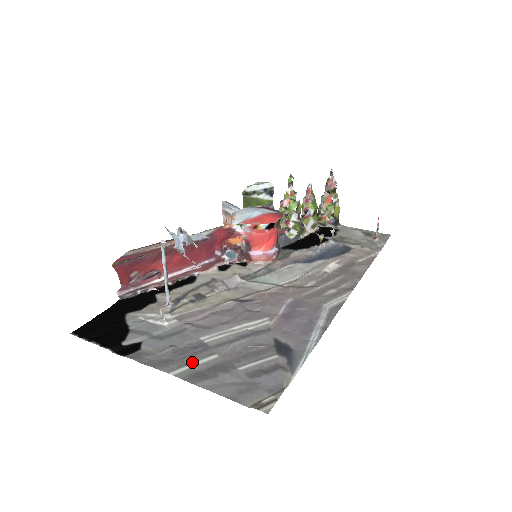
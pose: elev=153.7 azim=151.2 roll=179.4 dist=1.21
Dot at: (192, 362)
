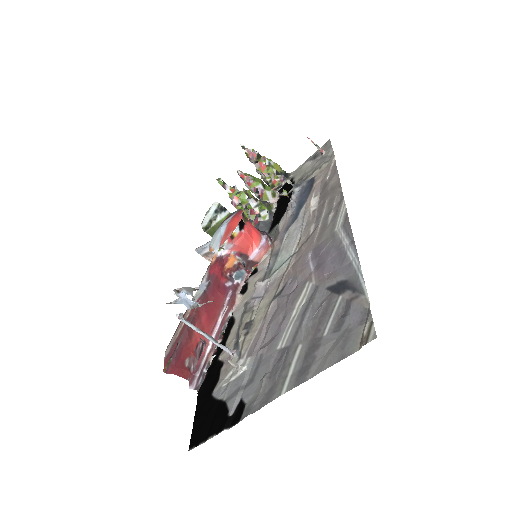
Dot at: (288, 369)
